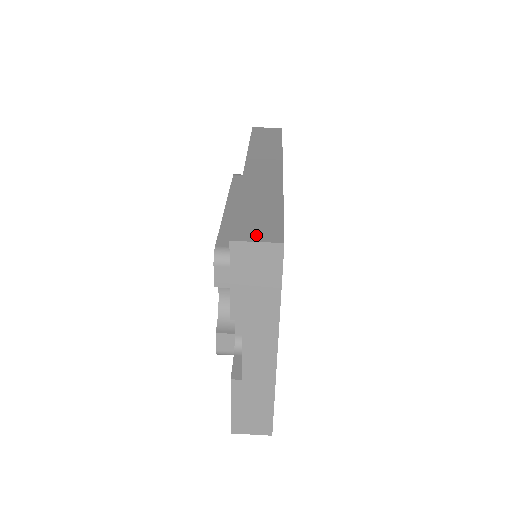
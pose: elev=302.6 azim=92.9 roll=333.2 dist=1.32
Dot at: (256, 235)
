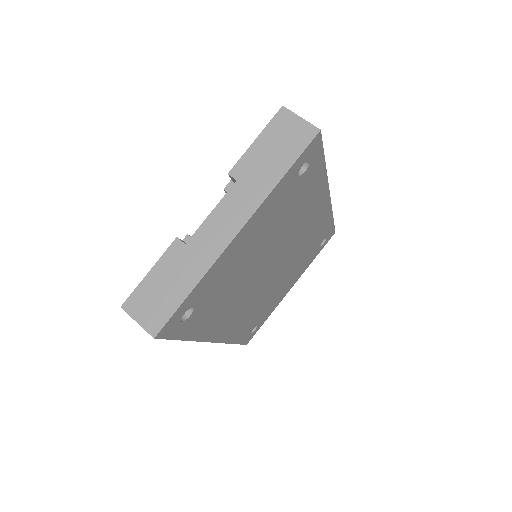
Dot at: occluded
